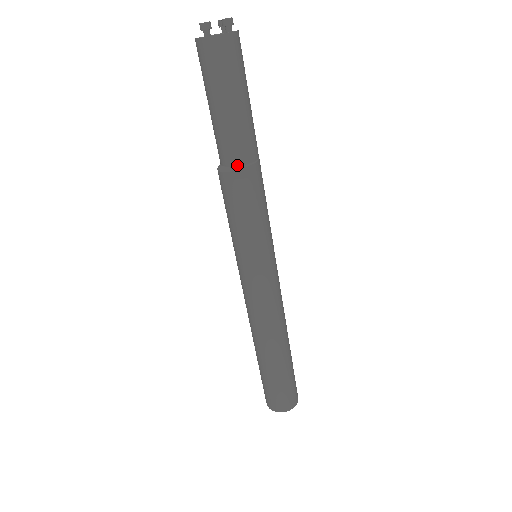
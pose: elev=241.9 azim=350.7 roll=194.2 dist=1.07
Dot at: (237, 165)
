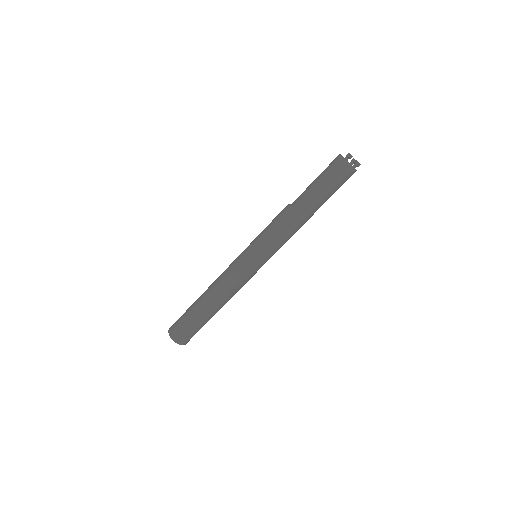
Dot at: (299, 213)
